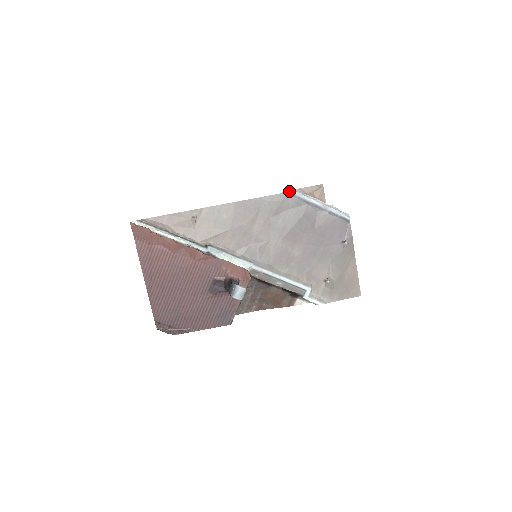
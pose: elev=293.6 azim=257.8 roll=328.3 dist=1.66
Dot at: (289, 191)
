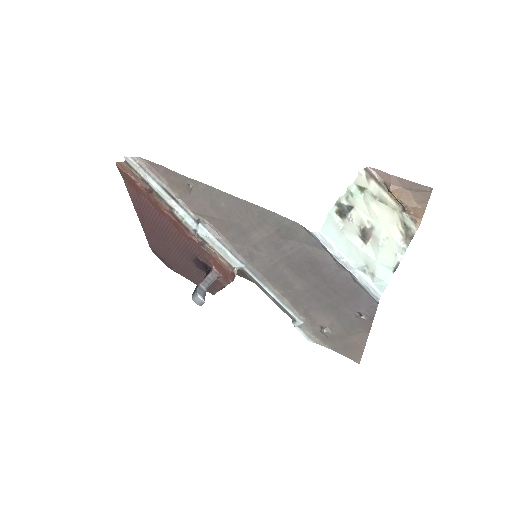
Dot at: (377, 170)
